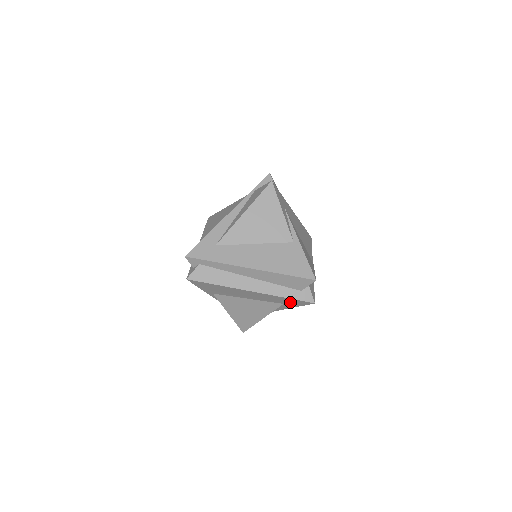
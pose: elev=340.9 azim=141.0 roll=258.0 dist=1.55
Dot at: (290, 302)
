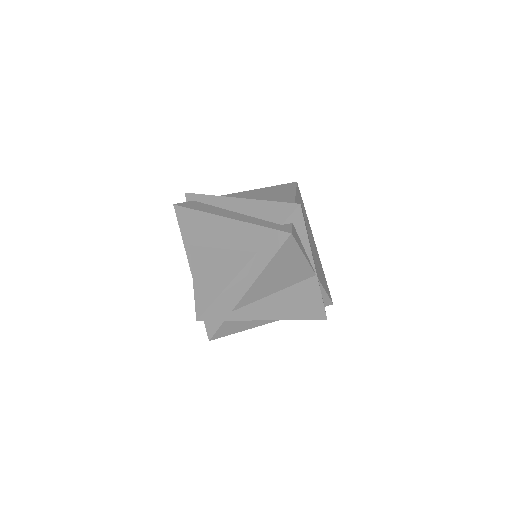
Dot at: (264, 242)
